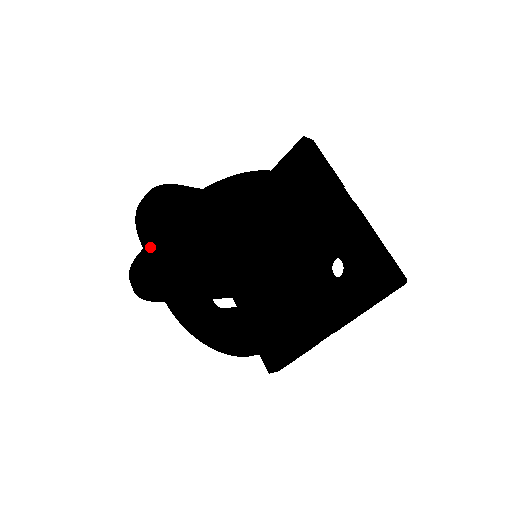
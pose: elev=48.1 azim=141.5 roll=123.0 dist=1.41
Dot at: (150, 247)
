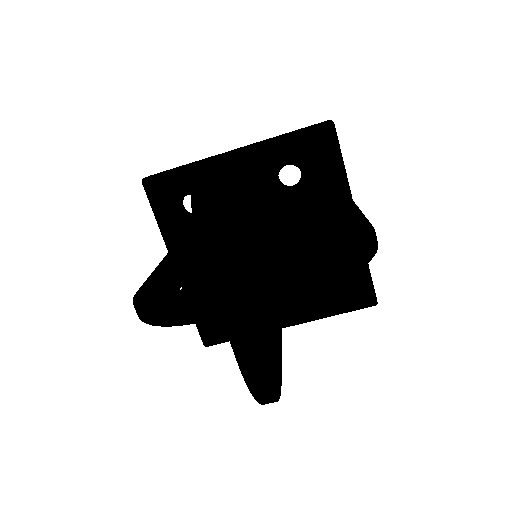
Dot at: (232, 307)
